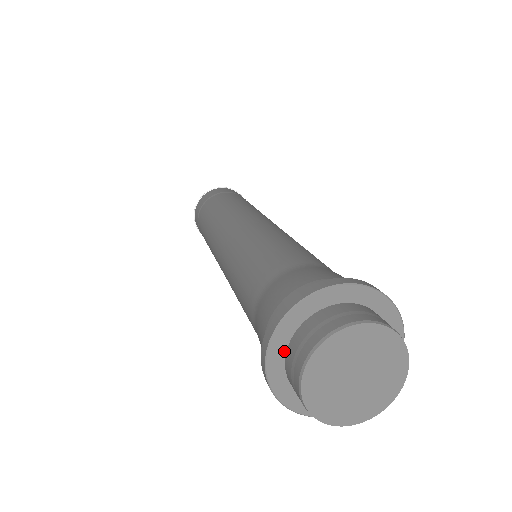
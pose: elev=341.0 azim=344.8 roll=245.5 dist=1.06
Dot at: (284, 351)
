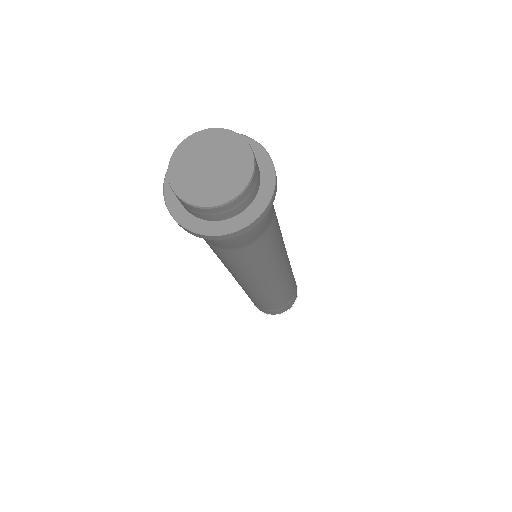
Dot at: occluded
